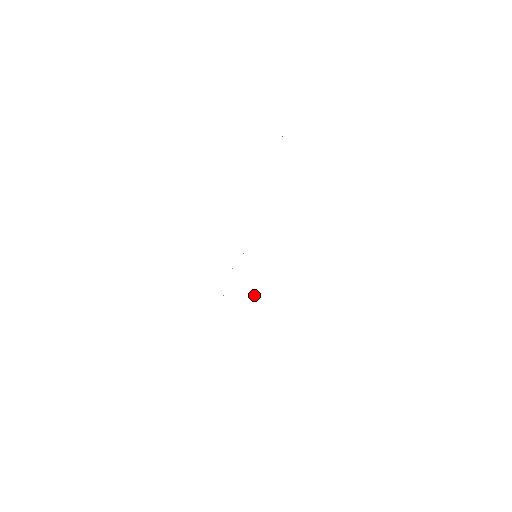
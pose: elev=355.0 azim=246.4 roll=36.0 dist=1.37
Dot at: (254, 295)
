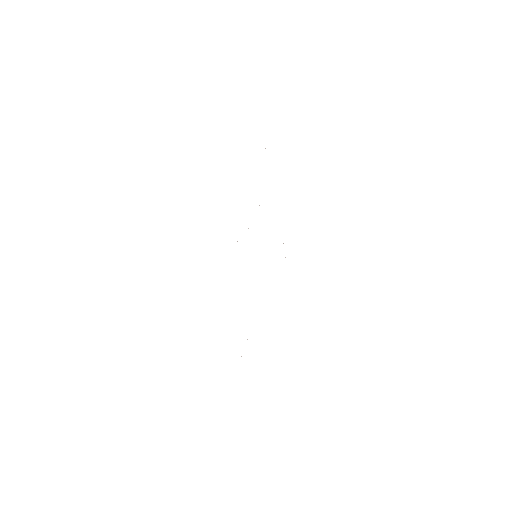
Dot at: occluded
